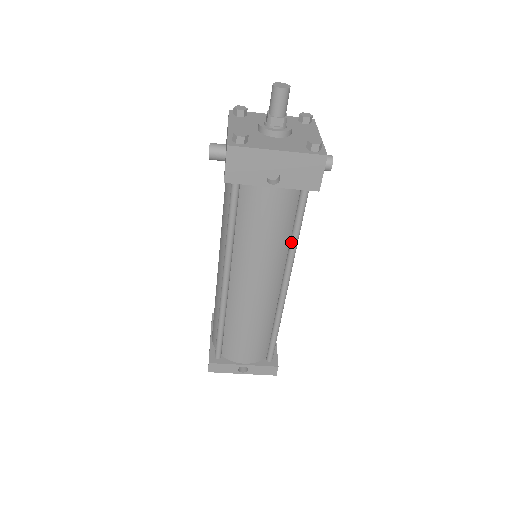
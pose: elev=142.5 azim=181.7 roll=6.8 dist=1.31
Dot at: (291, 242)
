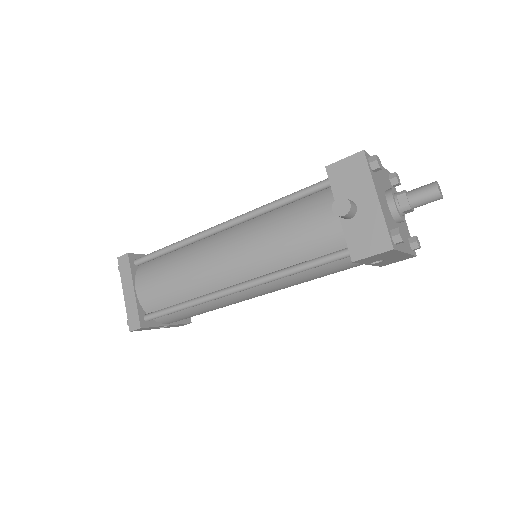
Dot at: occluded
